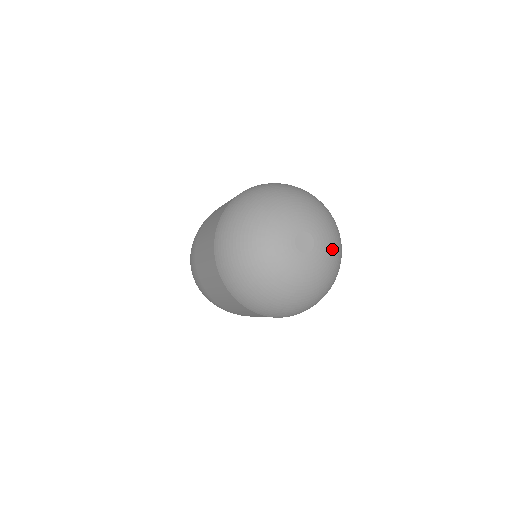
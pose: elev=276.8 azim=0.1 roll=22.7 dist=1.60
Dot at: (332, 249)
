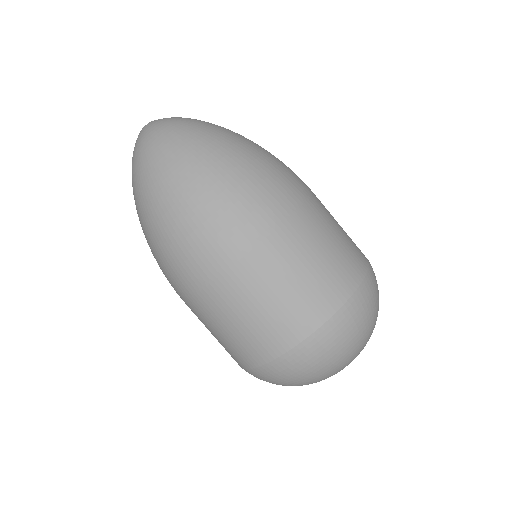
Dot at: occluded
